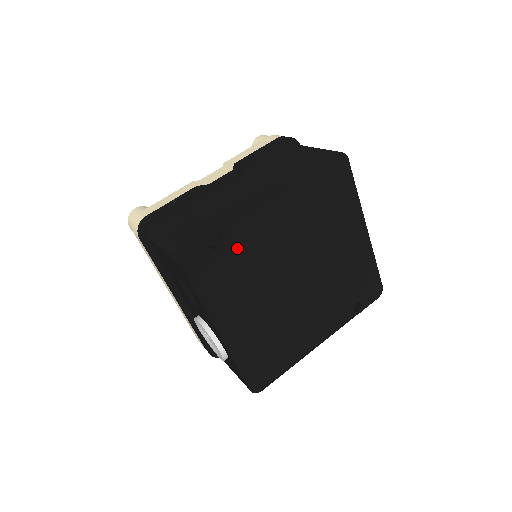
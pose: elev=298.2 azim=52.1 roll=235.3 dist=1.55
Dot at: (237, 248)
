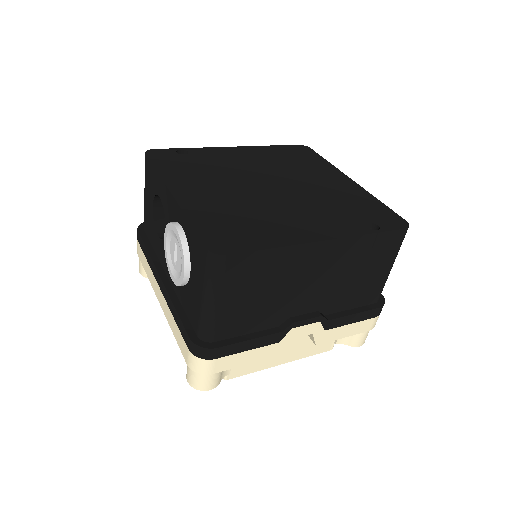
Dot at: (201, 158)
